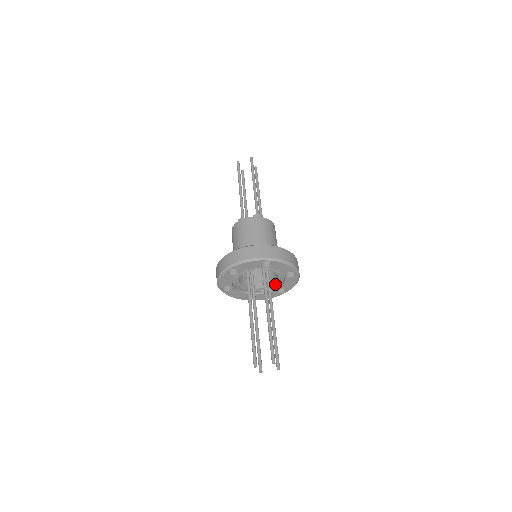
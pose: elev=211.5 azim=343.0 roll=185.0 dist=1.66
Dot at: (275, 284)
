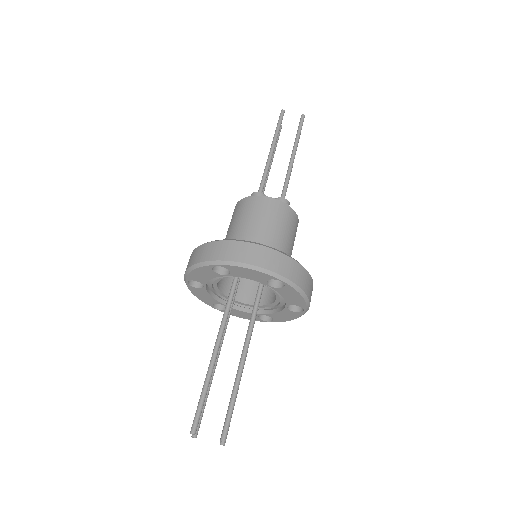
Dot at: (263, 306)
